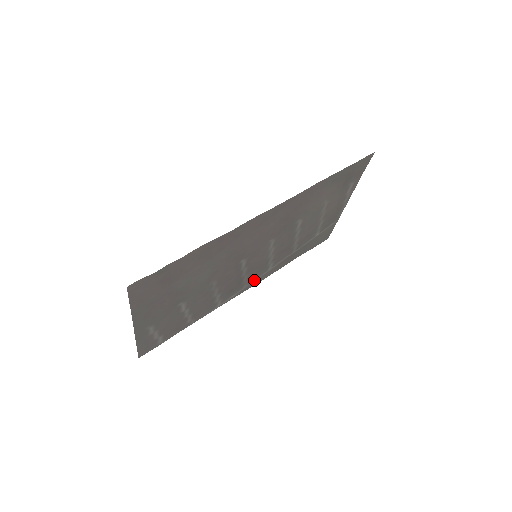
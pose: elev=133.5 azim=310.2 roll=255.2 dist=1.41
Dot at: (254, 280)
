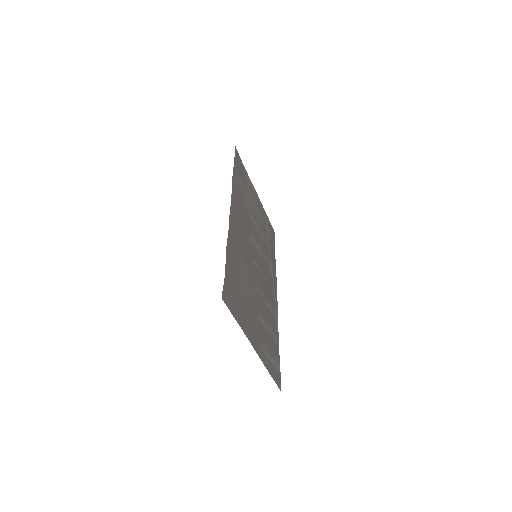
Dot at: (273, 284)
